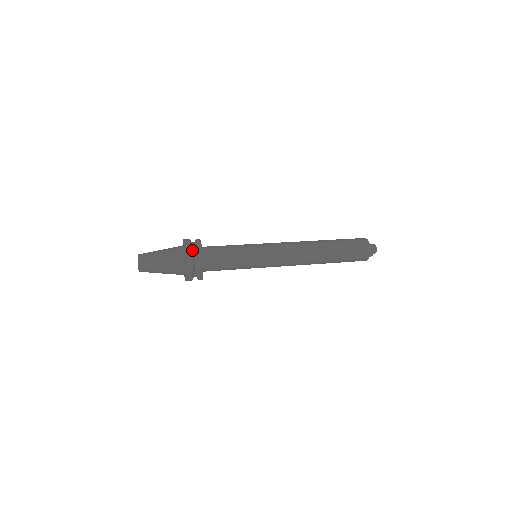
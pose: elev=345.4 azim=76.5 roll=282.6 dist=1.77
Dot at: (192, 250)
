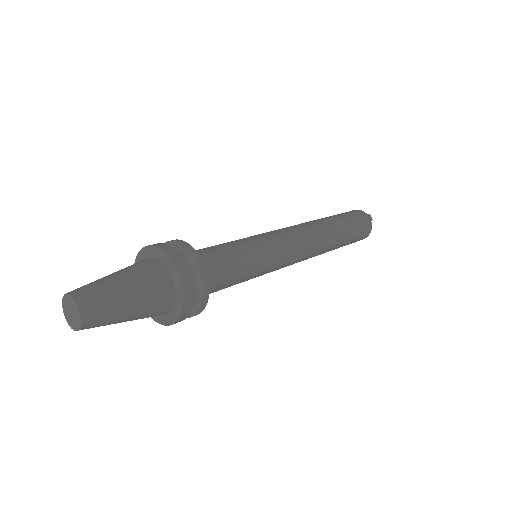
Dot at: occluded
